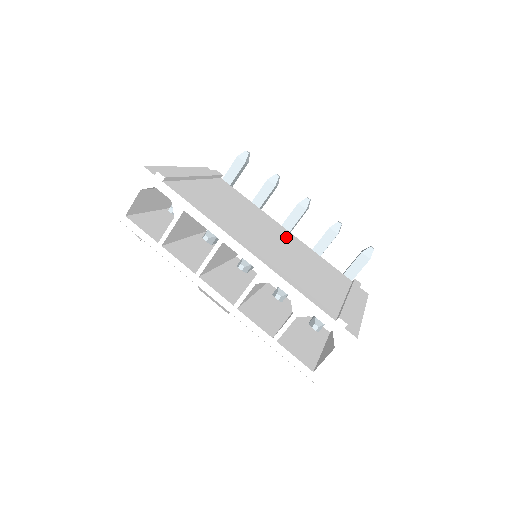
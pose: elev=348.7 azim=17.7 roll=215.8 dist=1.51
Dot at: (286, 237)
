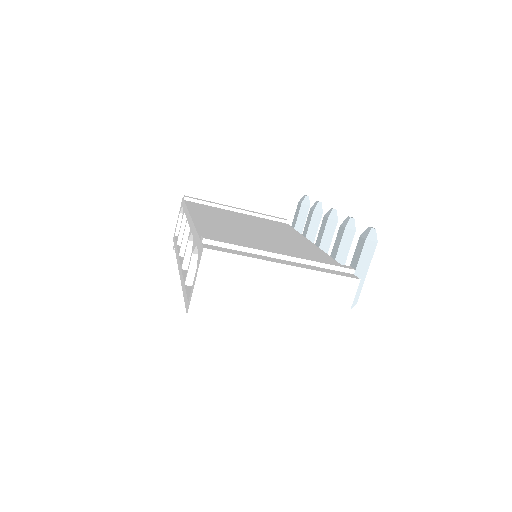
Dot at: (293, 240)
